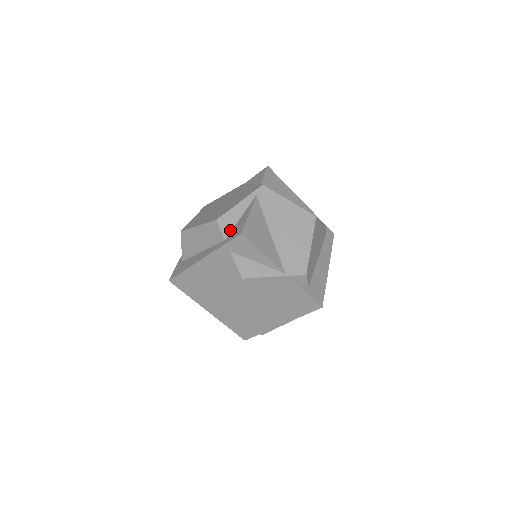
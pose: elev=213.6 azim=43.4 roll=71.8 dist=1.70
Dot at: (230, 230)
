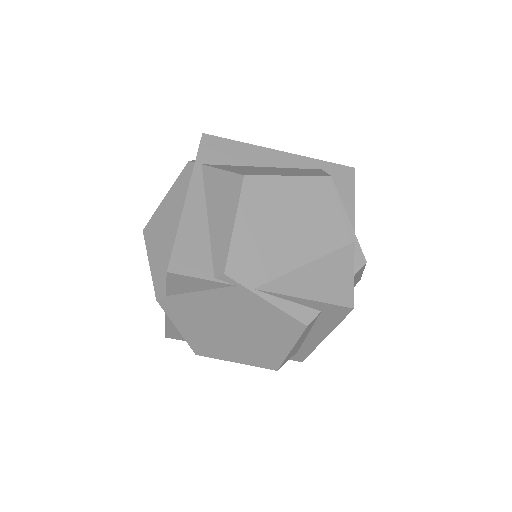
Dot at: occluded
